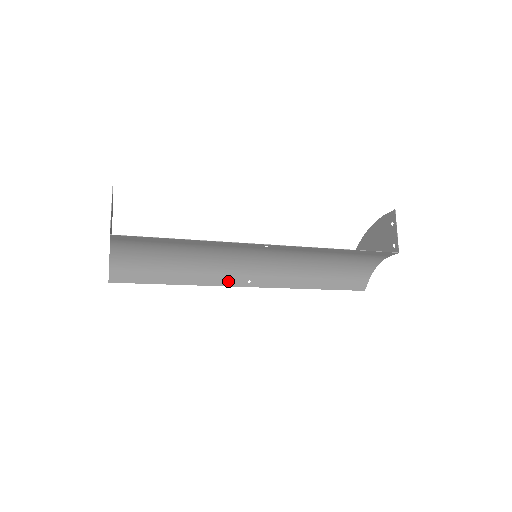
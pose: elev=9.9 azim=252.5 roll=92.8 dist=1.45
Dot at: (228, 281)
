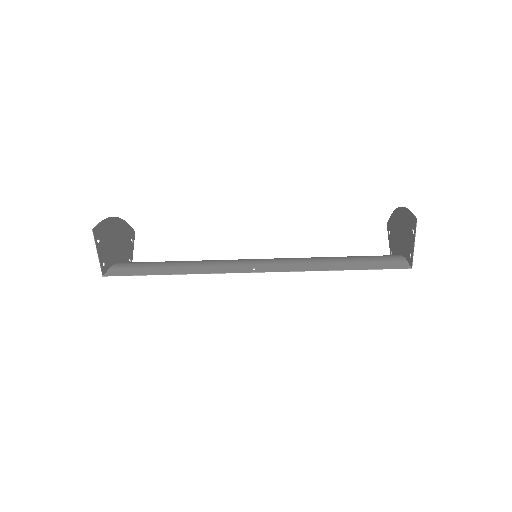
Dot at: occluded
